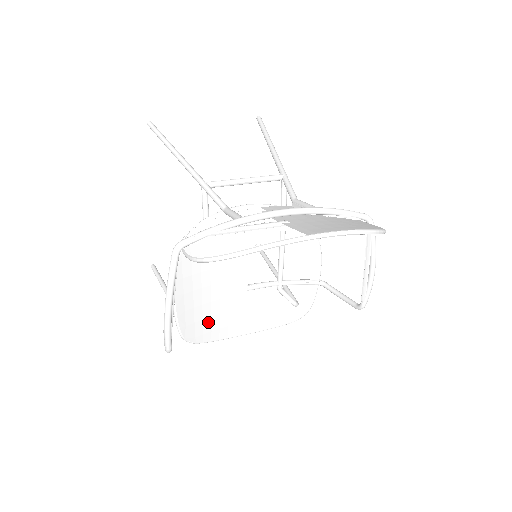
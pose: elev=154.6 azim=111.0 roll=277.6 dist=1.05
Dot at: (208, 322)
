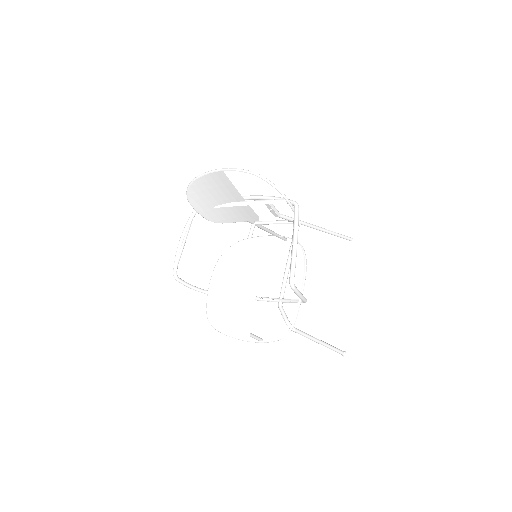
Dot at: (226, 313)
